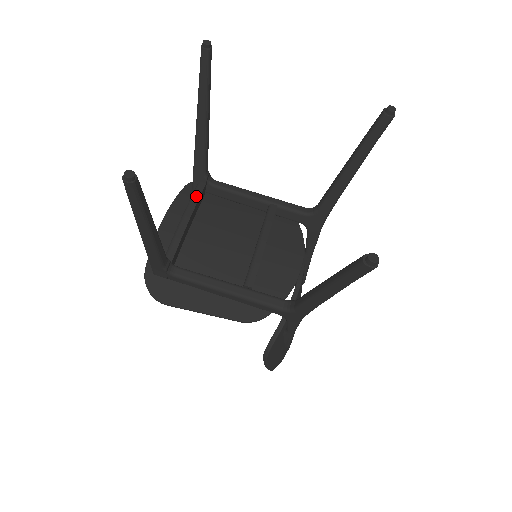
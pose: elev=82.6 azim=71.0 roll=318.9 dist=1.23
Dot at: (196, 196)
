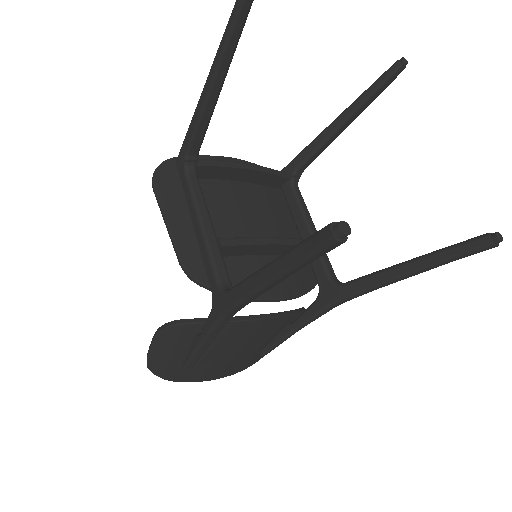
Dot at: (272, 171)
